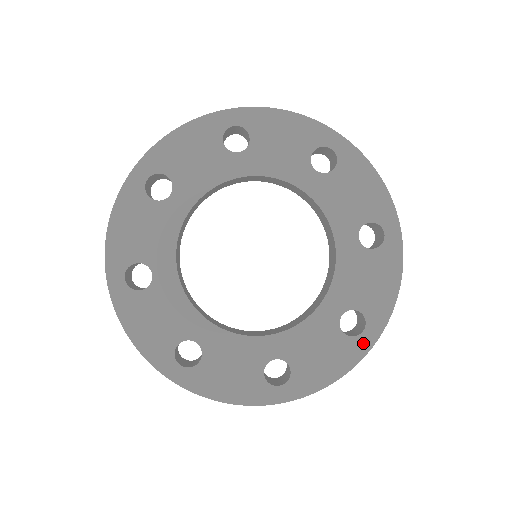
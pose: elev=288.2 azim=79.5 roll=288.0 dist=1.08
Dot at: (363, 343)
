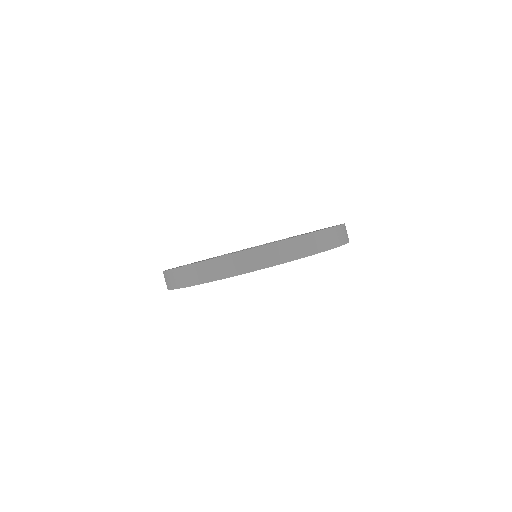
Dot at: occluded
